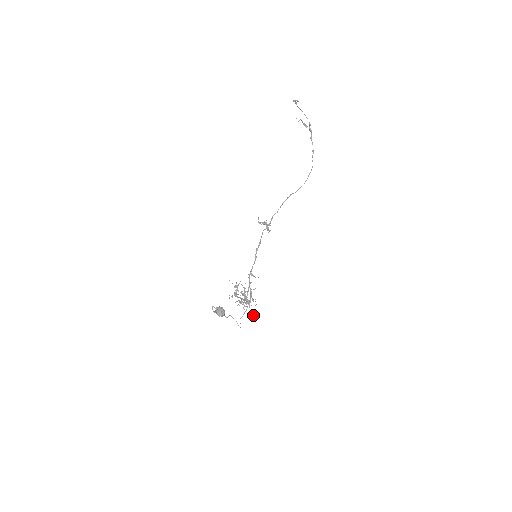
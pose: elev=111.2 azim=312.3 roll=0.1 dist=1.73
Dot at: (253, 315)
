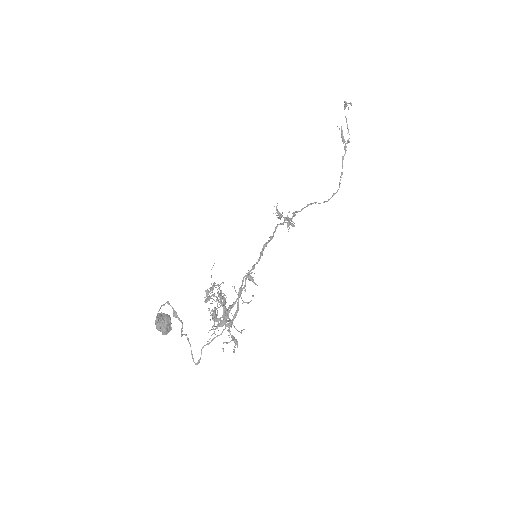
Dot at: (235, 345)
